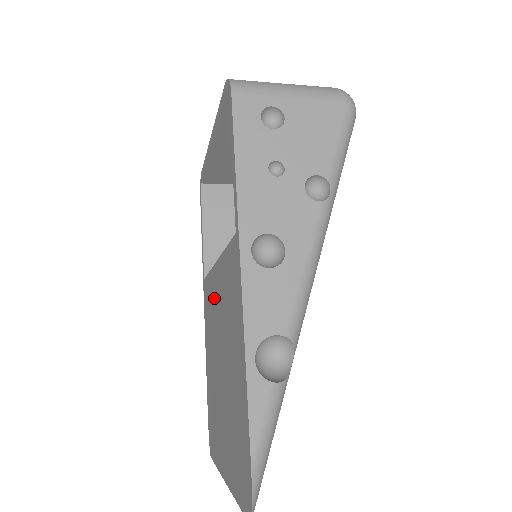
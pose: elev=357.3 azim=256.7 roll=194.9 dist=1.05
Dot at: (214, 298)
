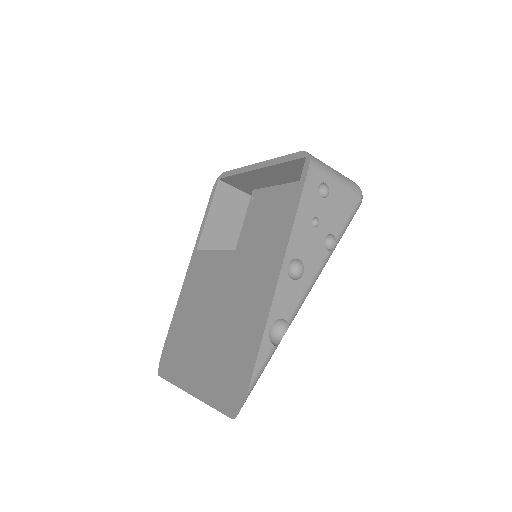
Dot at: (217, 272)
